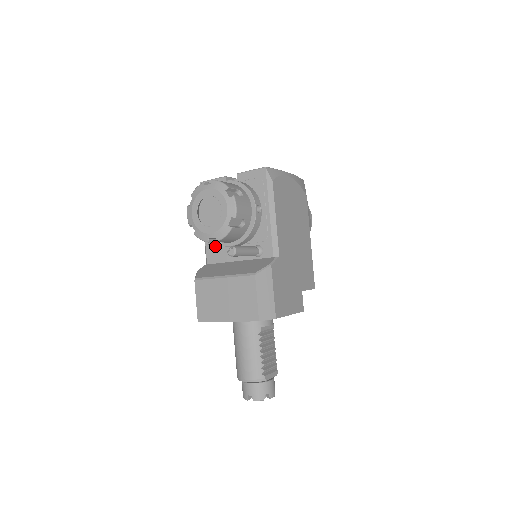
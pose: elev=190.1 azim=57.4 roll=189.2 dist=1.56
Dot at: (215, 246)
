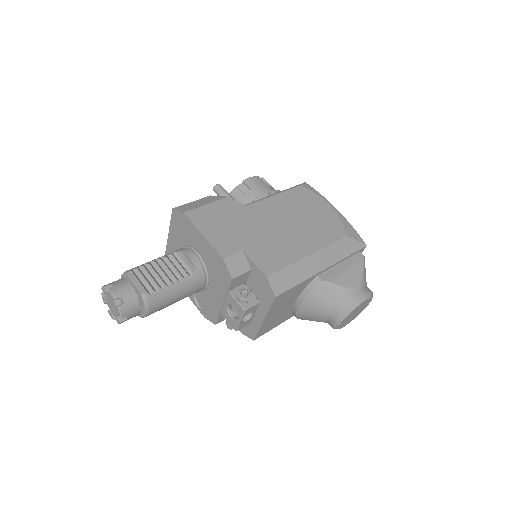
Dot at: occluded
